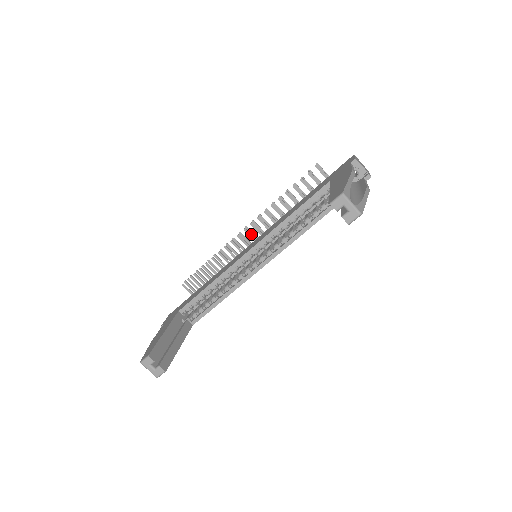
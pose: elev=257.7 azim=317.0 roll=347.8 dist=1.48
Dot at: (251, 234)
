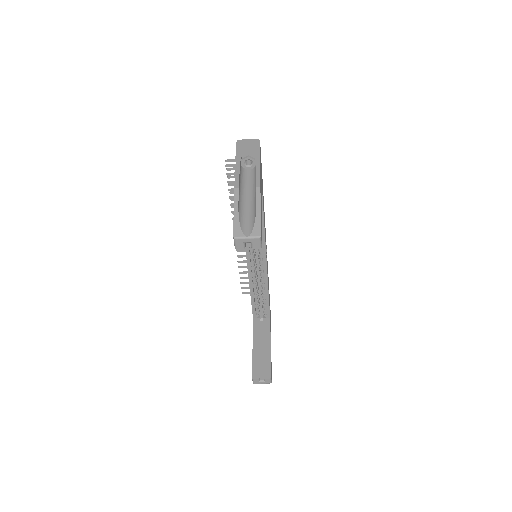
Dot at: occluded
